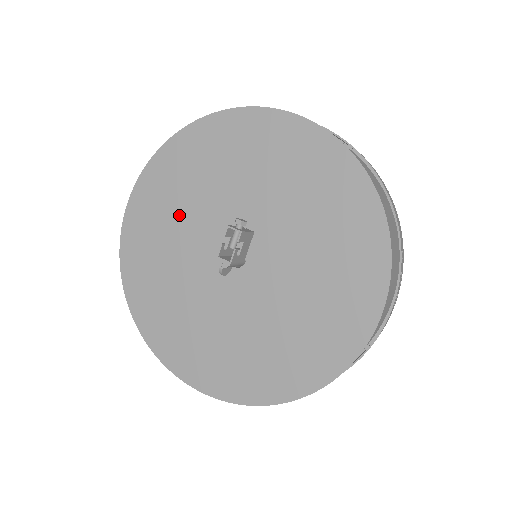
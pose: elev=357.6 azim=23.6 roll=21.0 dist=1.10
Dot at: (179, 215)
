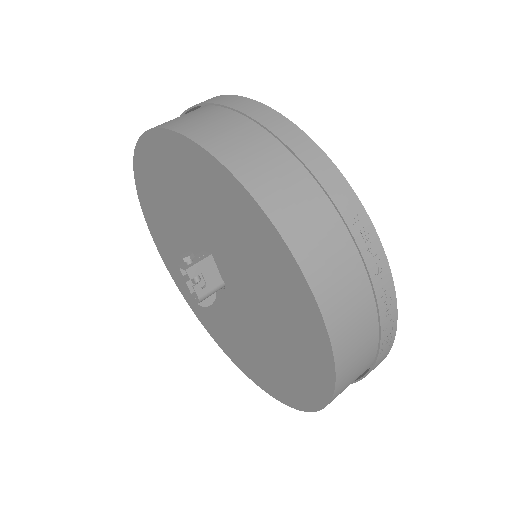
Dot at: (176, 249)
